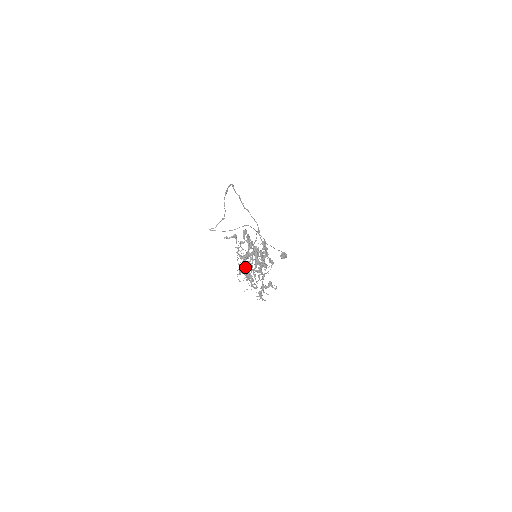
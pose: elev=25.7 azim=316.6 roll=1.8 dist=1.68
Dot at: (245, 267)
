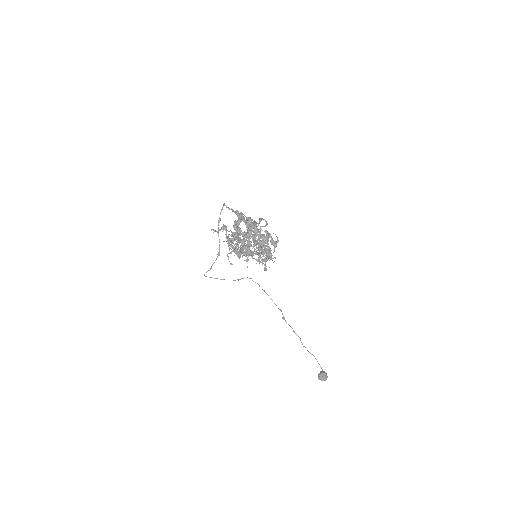
Dot at: occluded
